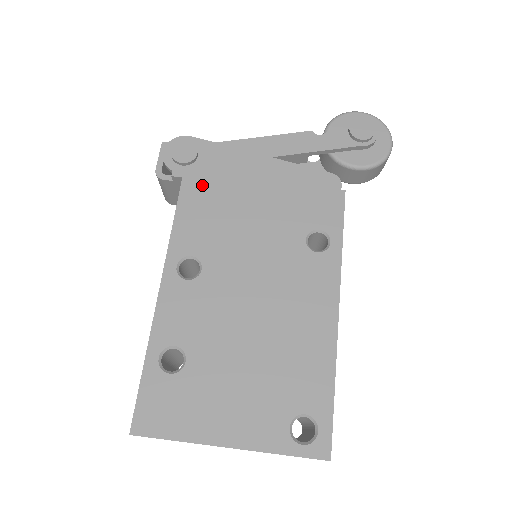
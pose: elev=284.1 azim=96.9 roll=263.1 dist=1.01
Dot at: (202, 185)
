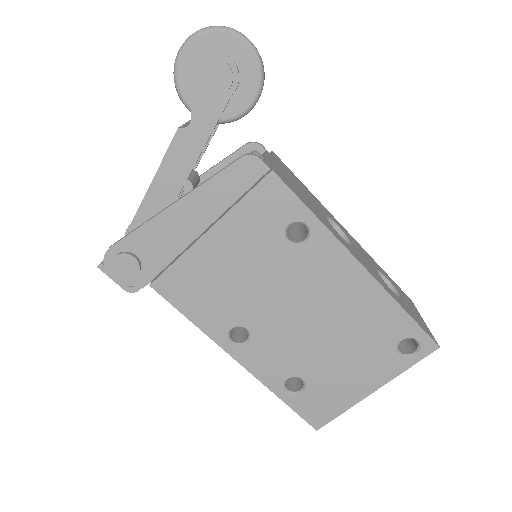
Dot at: (173, 281)
